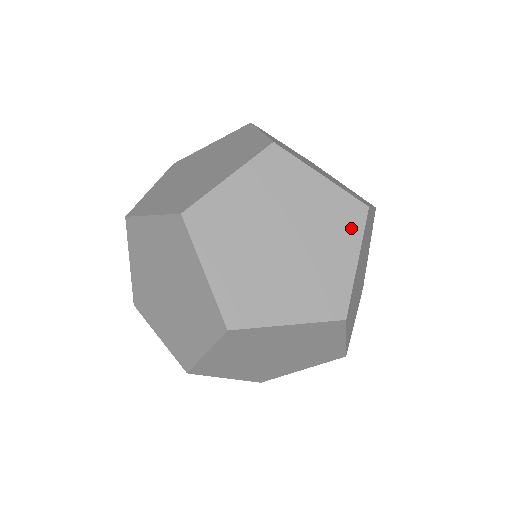
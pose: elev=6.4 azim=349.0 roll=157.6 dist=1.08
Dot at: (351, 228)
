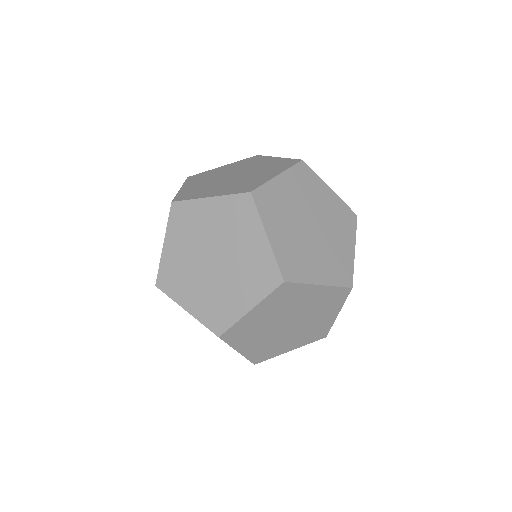
Dot at: (248, 217)
